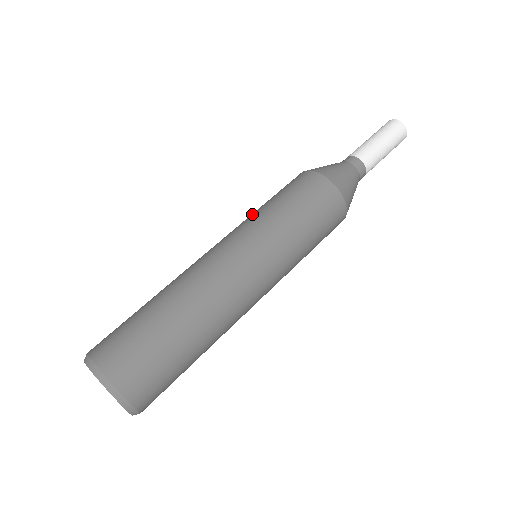
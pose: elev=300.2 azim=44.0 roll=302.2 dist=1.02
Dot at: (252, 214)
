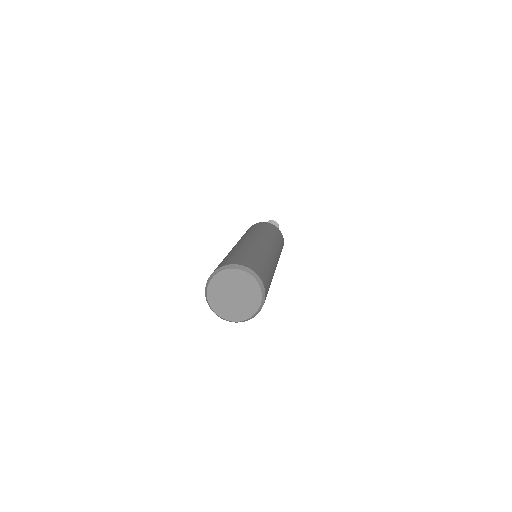
Dot at: occluded
